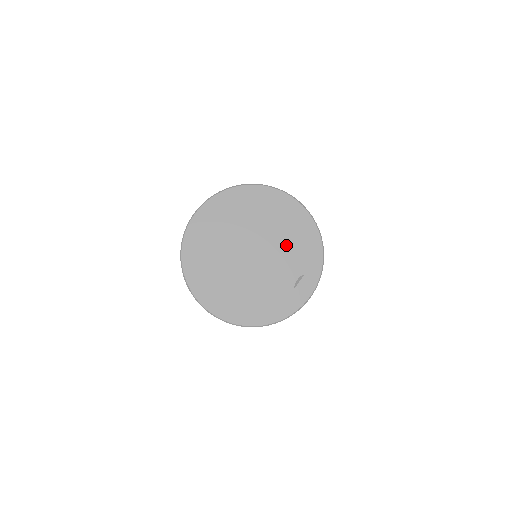
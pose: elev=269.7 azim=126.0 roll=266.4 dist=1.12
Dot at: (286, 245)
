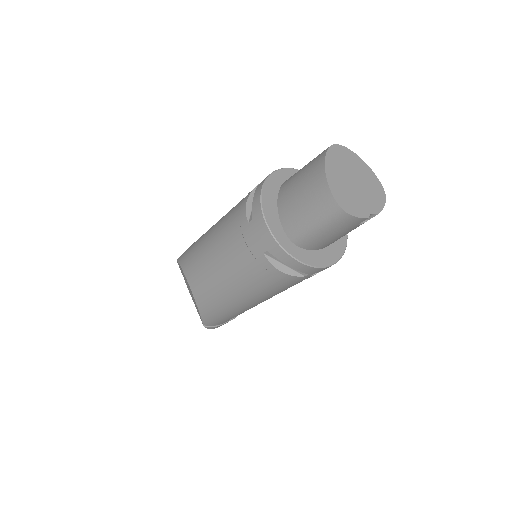
Dot at: (370, 193)
